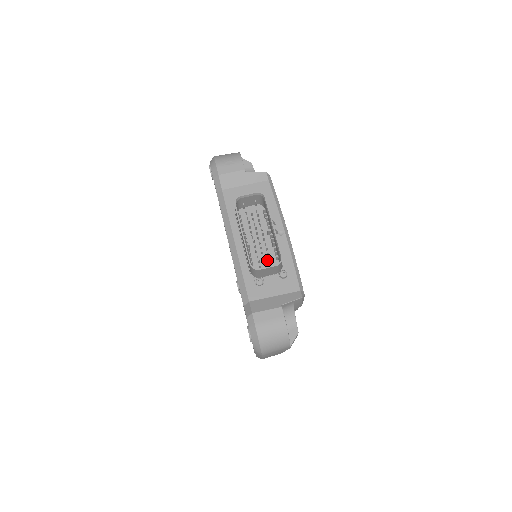
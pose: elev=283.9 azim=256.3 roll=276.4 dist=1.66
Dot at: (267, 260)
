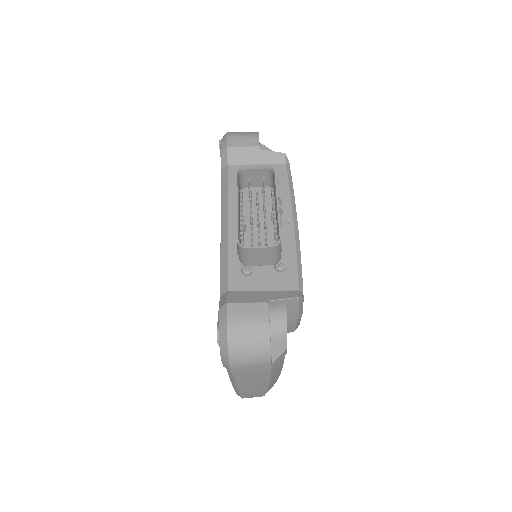
Dot at: occluded
